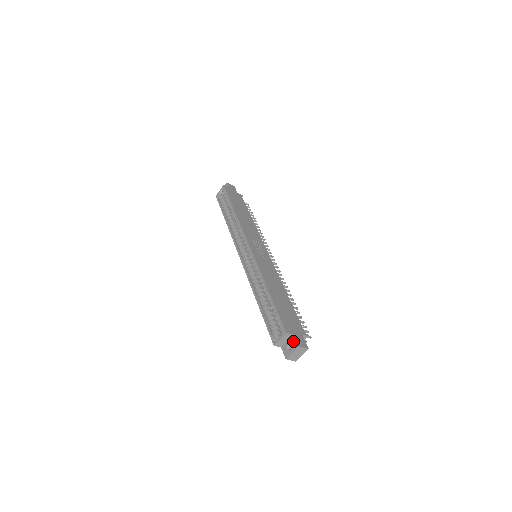
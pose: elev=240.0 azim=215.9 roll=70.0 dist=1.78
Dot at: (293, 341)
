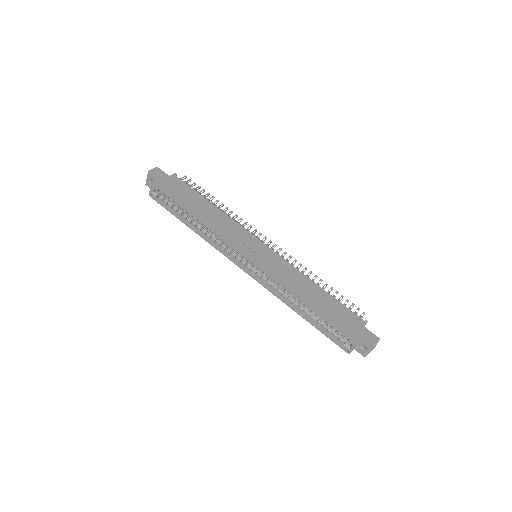
Dot at: (365, 344)
